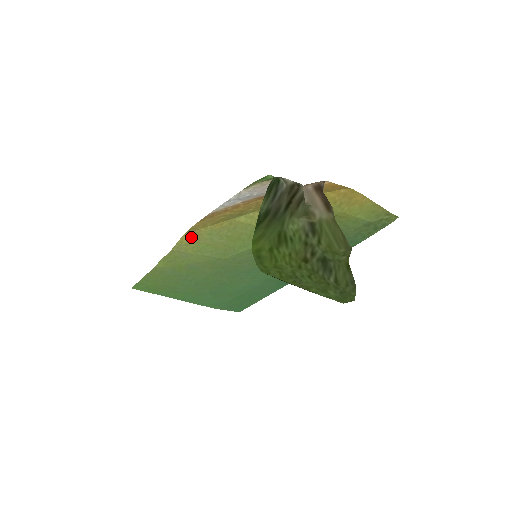
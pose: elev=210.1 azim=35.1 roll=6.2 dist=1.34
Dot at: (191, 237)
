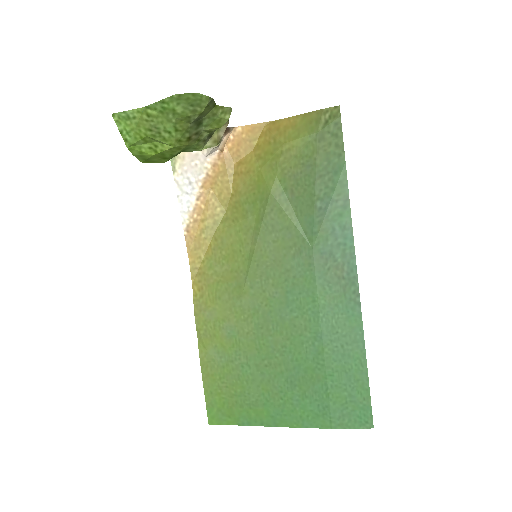
Dot at: (199, 283)
